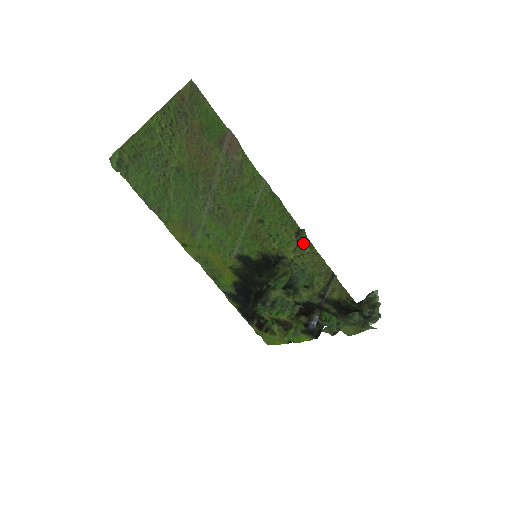
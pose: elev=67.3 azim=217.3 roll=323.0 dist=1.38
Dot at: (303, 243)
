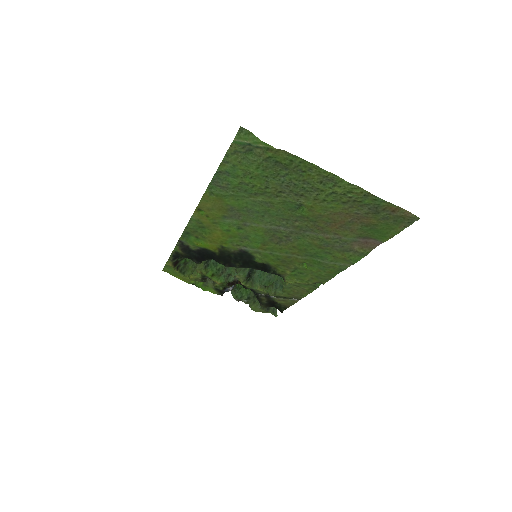
Dot at: (310, 286)
